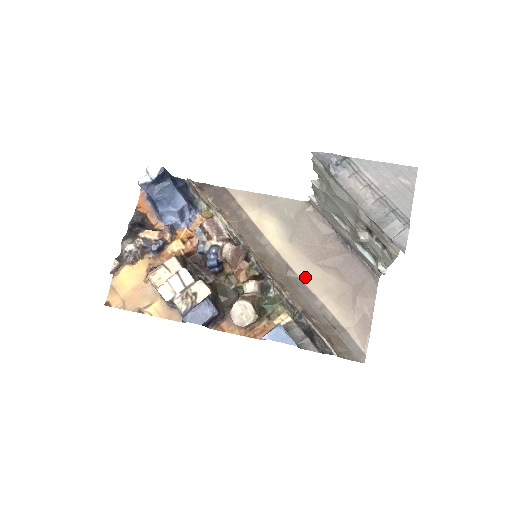
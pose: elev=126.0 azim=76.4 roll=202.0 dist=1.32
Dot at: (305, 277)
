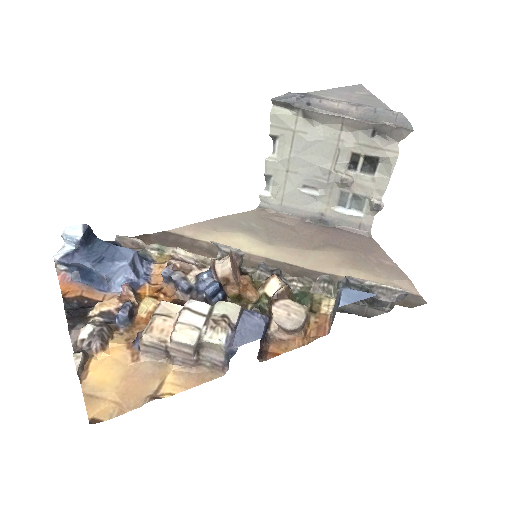
Dot at: (310, 265)
